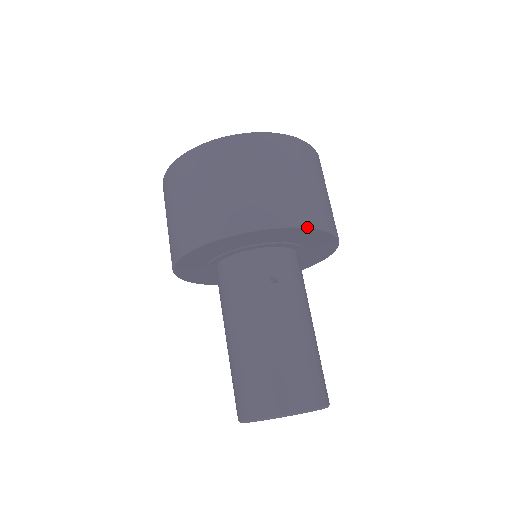
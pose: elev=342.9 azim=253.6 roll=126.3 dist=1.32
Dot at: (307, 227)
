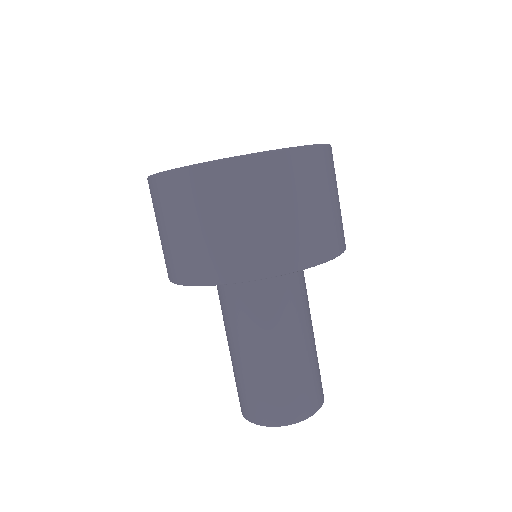
Dot at: occluded
